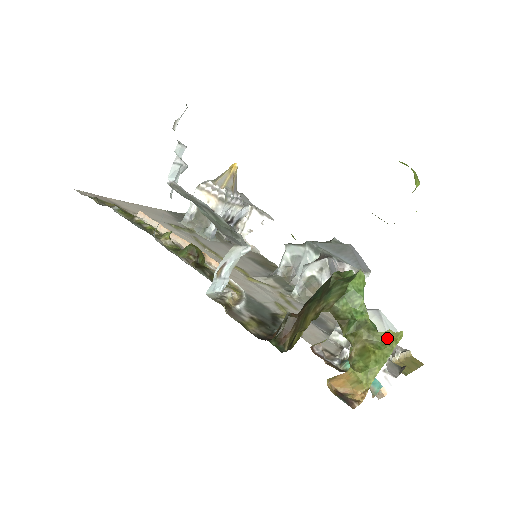
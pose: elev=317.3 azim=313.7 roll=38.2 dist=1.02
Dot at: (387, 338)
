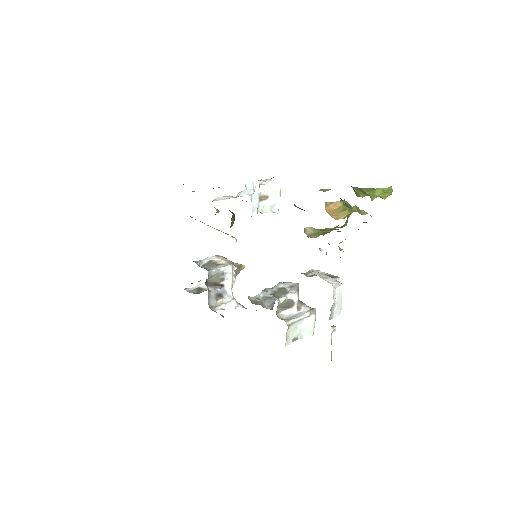
Dot at: (364, 212)
